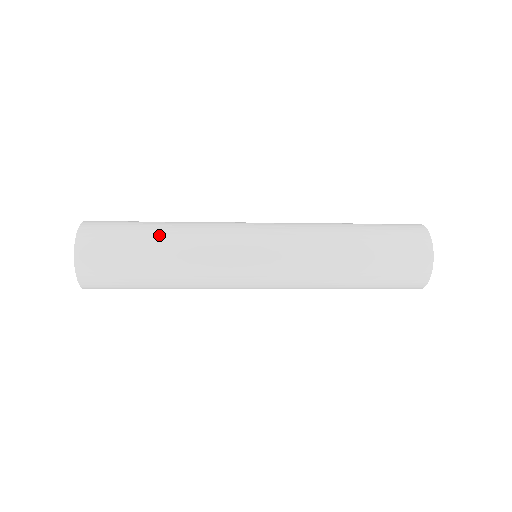
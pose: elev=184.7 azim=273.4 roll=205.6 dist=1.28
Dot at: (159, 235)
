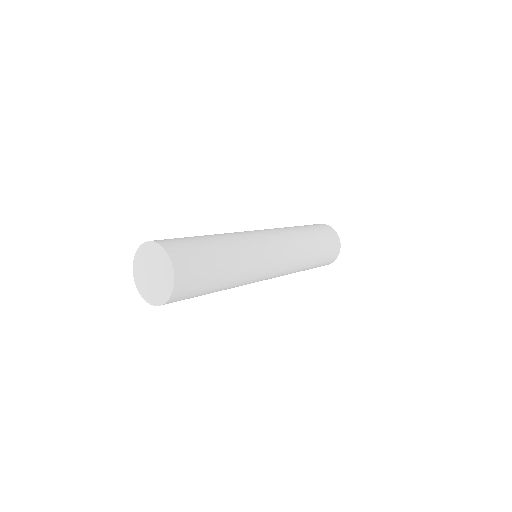
Dot at: (225, 256)
